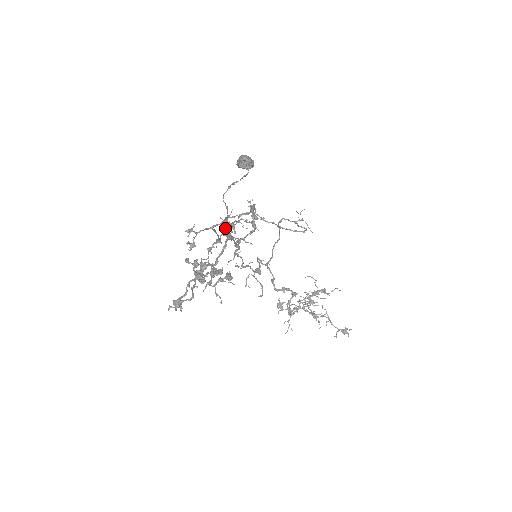
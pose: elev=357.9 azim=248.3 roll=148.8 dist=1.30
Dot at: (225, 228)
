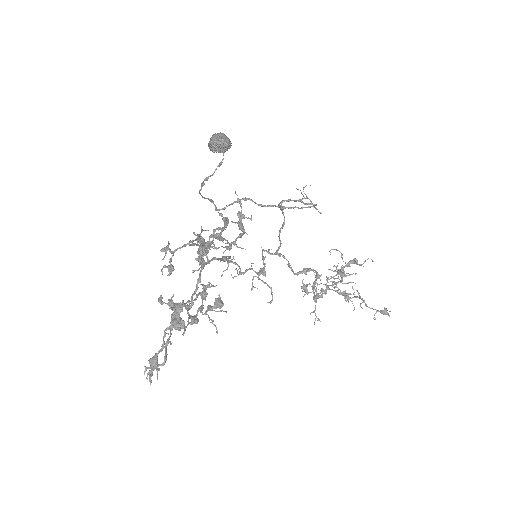
Dot at: (197, 253)
